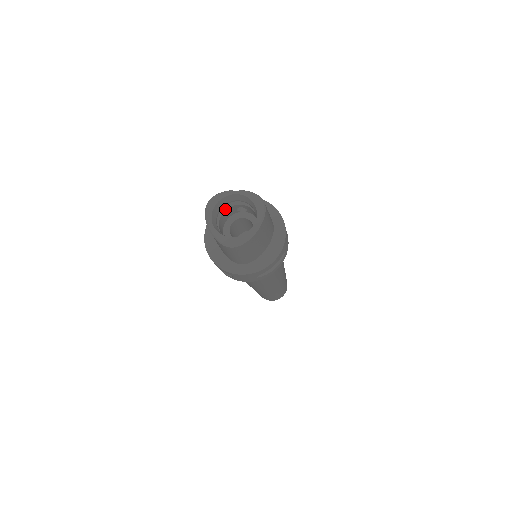
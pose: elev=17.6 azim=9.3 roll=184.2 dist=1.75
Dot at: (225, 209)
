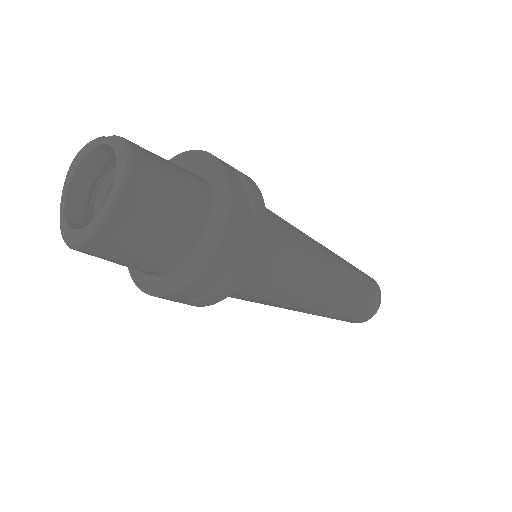
Dot at: occluded
